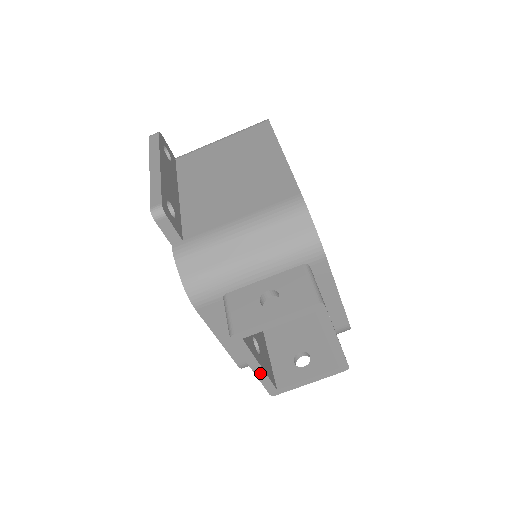
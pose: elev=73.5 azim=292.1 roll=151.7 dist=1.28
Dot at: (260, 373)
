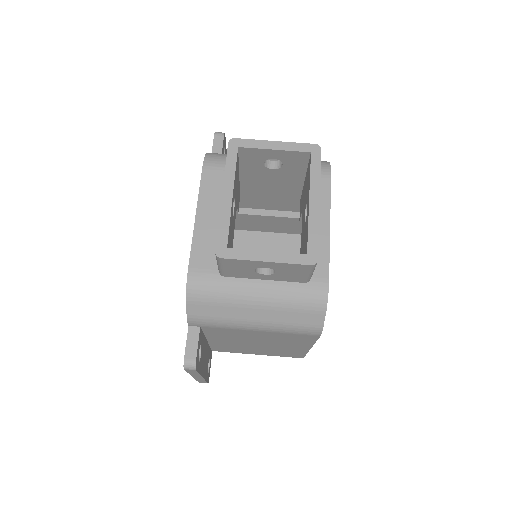
Dot at: (226, 206)
